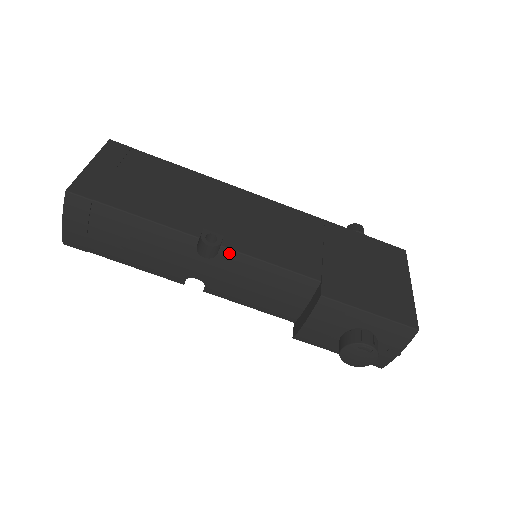
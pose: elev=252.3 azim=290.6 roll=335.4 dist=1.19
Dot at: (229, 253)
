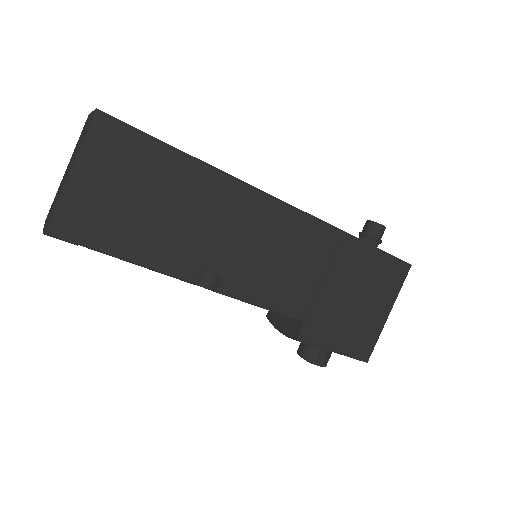
Dot at: occluded
